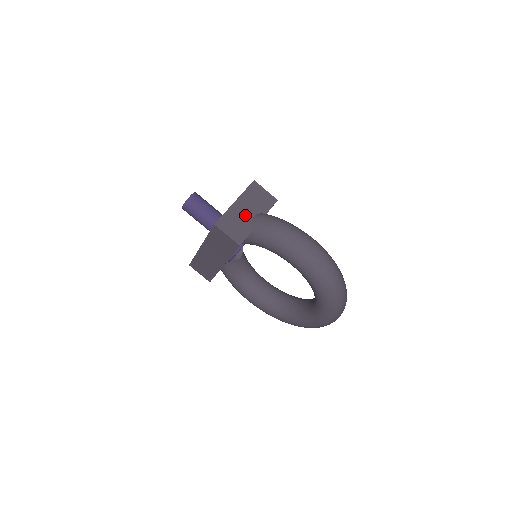
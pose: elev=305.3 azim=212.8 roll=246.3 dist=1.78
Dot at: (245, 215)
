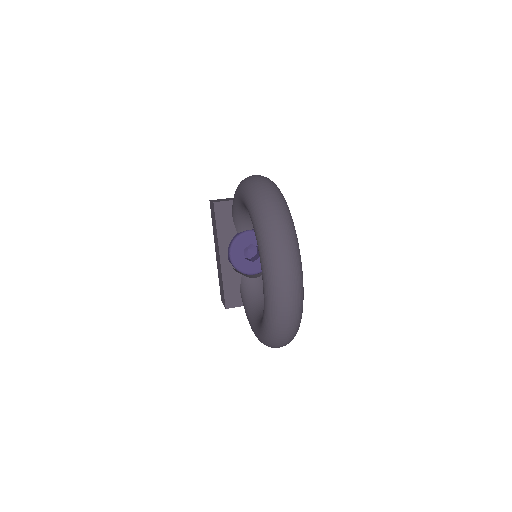
Dot at: occluded
